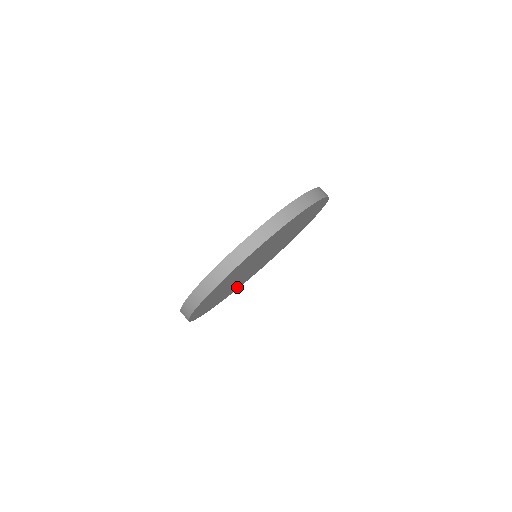
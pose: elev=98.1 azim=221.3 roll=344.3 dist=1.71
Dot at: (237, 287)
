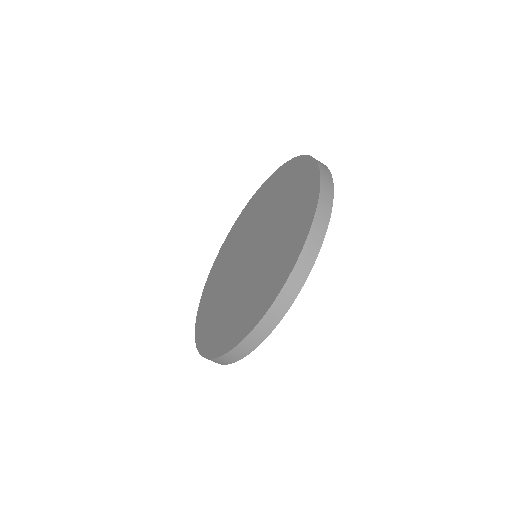
Dot at: occluded
